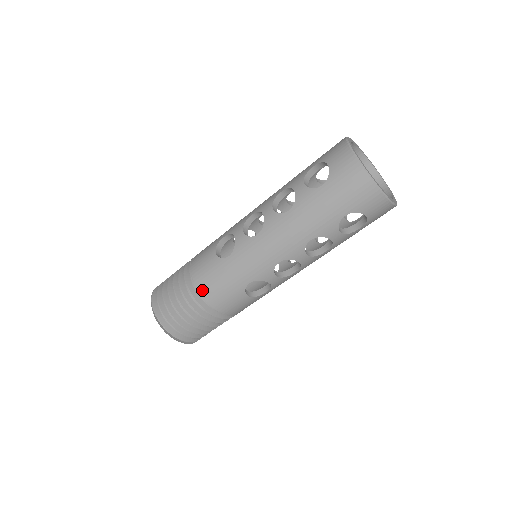
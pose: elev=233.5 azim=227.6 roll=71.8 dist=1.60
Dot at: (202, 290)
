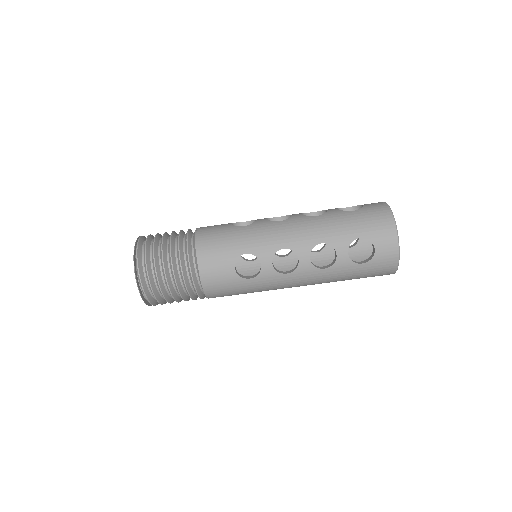
Dot at: (200, 239)
